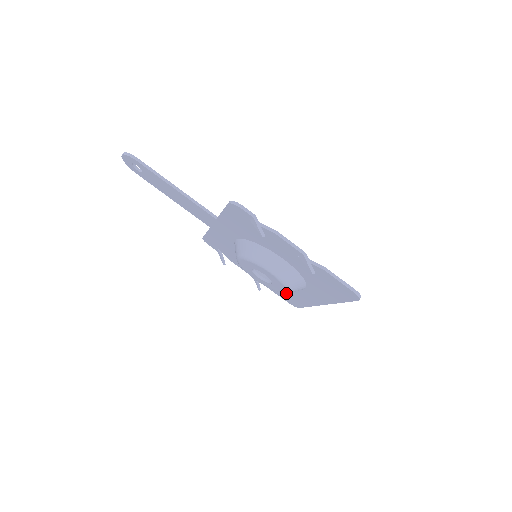
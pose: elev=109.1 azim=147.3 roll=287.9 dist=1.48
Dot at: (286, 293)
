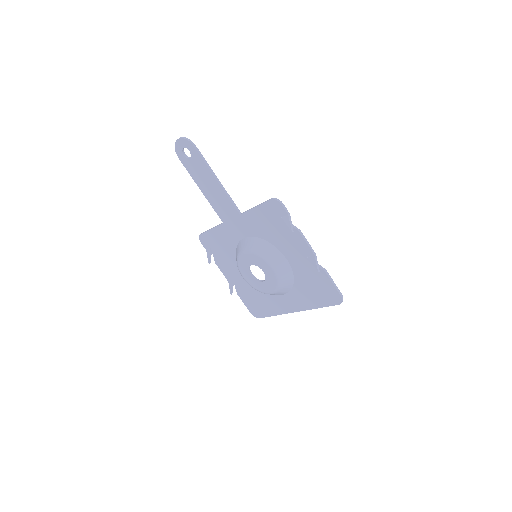
Dot at: (271, 293)
